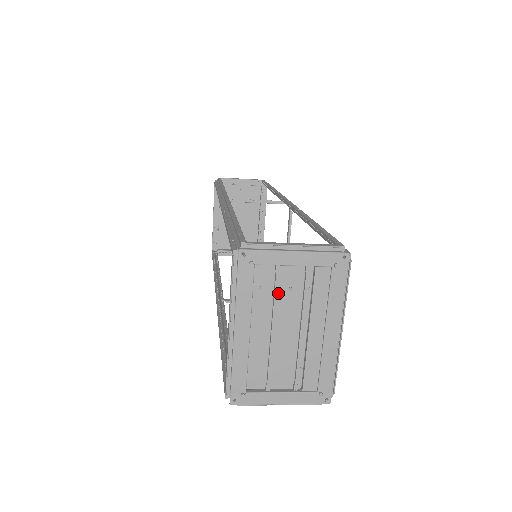
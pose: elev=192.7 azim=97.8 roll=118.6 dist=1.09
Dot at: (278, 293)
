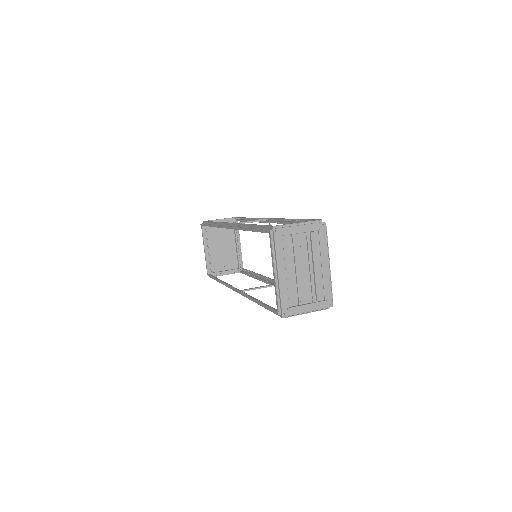
Dot at: (295, 250)
